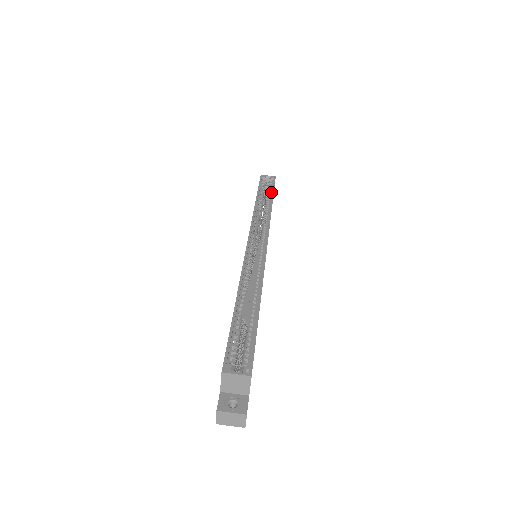
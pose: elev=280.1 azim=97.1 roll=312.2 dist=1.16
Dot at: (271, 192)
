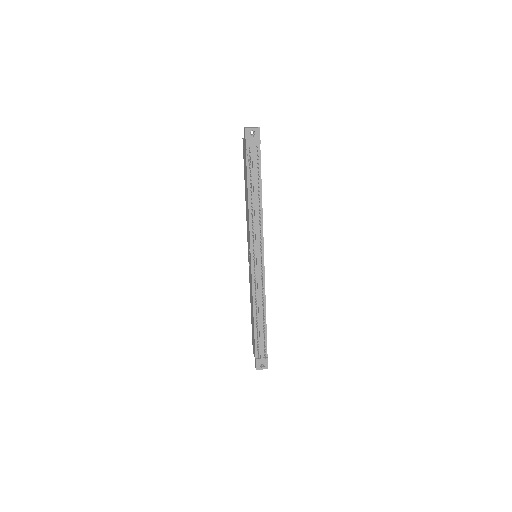
Dot at: occluded
